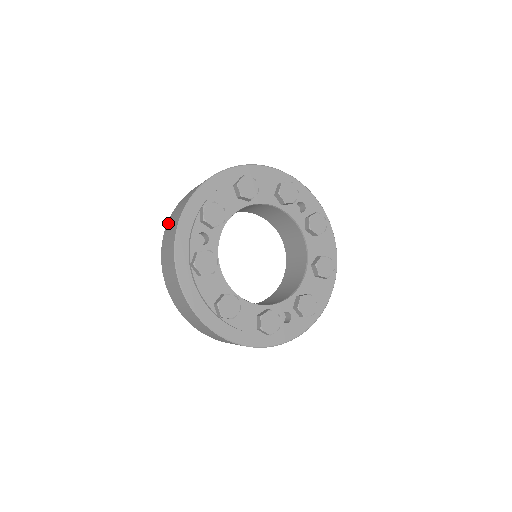
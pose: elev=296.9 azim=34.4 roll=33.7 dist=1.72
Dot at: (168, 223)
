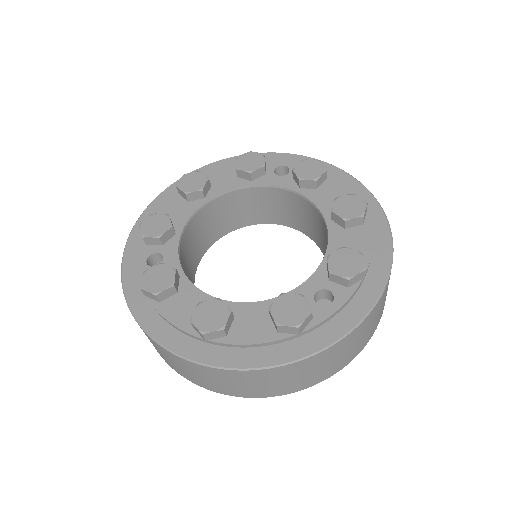
Dot at: occluded
